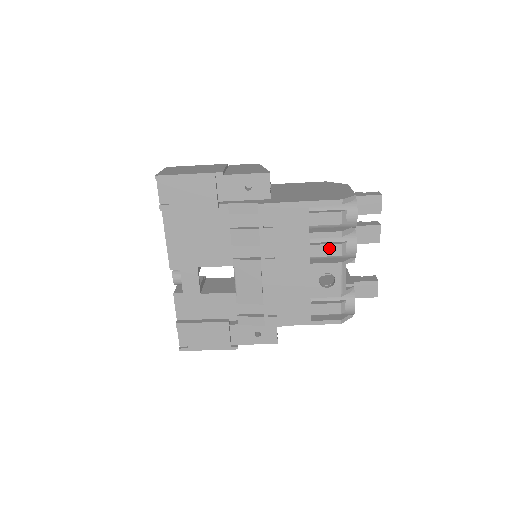
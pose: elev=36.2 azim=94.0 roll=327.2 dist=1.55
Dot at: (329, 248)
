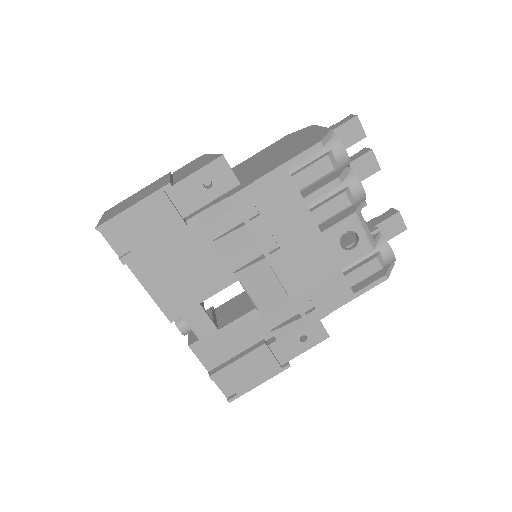
Dot at: (333, 204)
